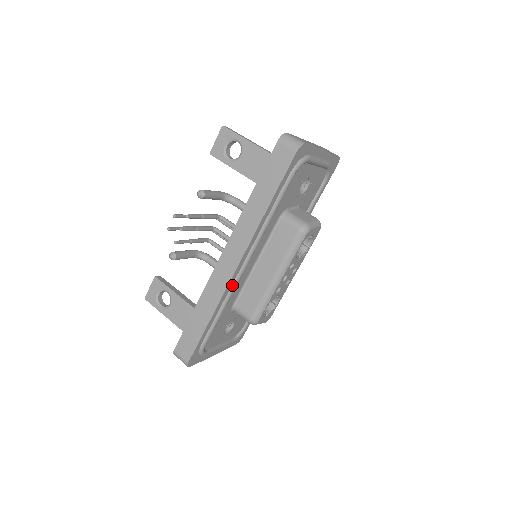
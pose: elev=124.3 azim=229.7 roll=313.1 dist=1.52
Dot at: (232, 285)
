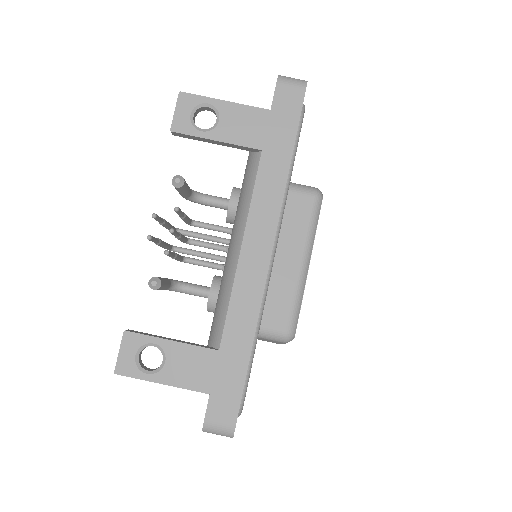
Dot at: occluded
